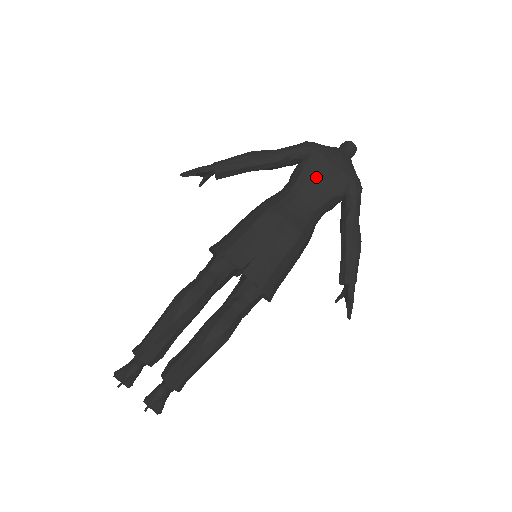
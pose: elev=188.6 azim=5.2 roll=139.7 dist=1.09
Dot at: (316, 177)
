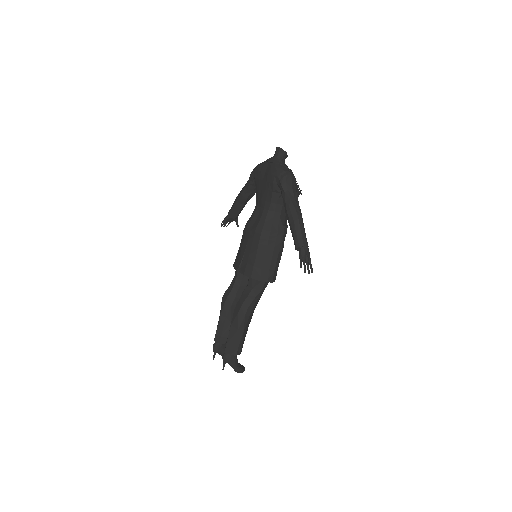
Dot at: (260, 187)
